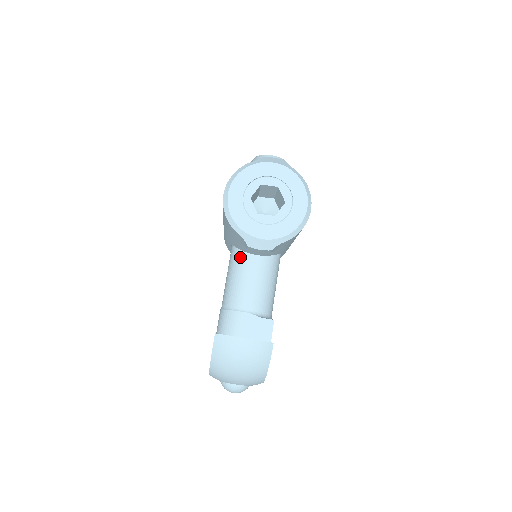
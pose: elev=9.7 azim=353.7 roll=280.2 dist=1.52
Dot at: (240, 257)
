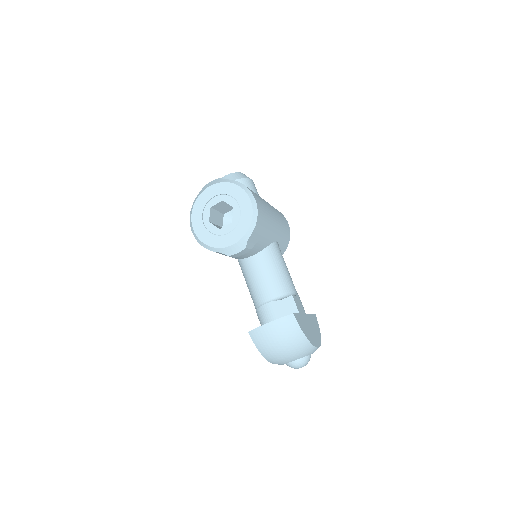
Dot at: (243, 265)
